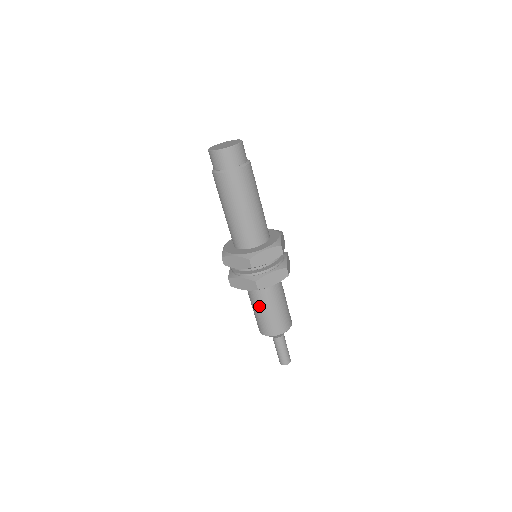
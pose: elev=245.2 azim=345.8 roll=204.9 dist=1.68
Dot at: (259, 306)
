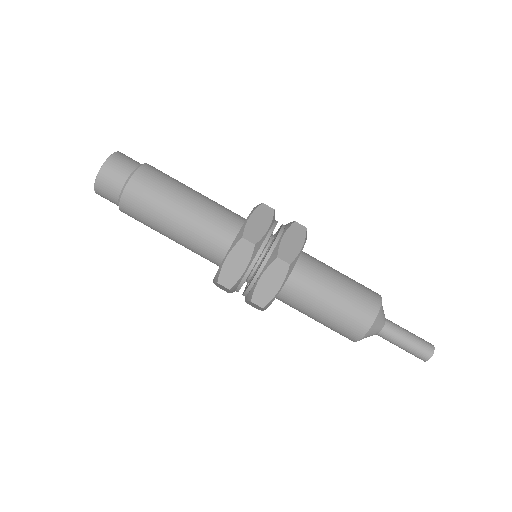
Dot at: (306, 314)
